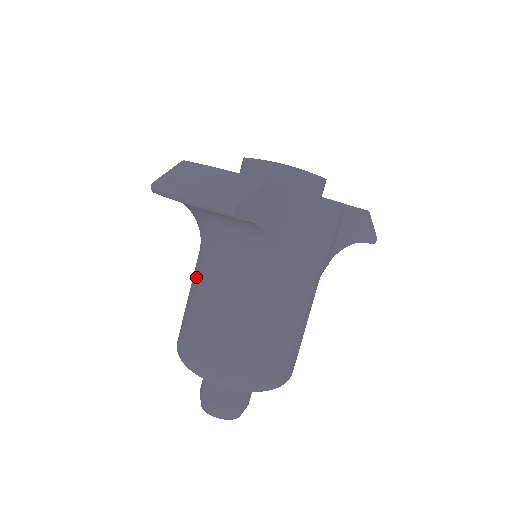
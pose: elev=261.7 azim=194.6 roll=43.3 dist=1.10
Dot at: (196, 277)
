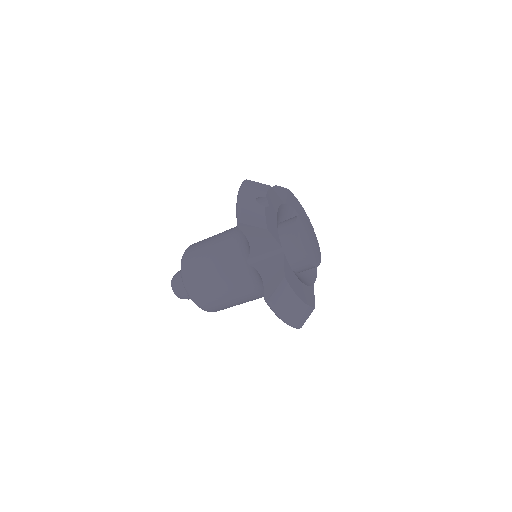
Dot at: (231, 283)
